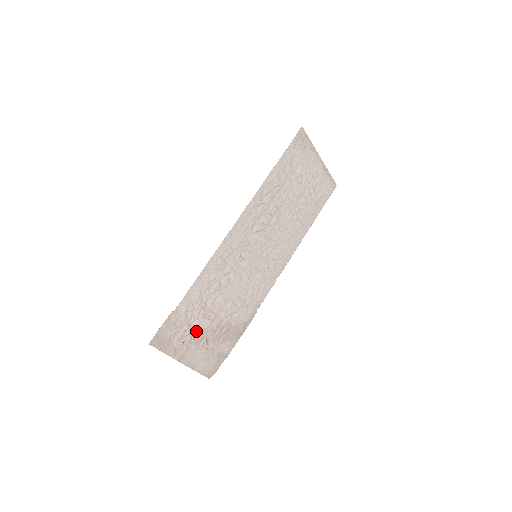
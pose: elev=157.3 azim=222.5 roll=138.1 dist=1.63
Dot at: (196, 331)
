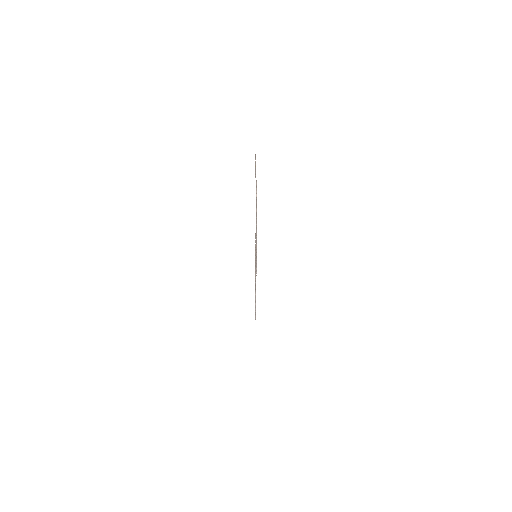
Dot at: occluded
